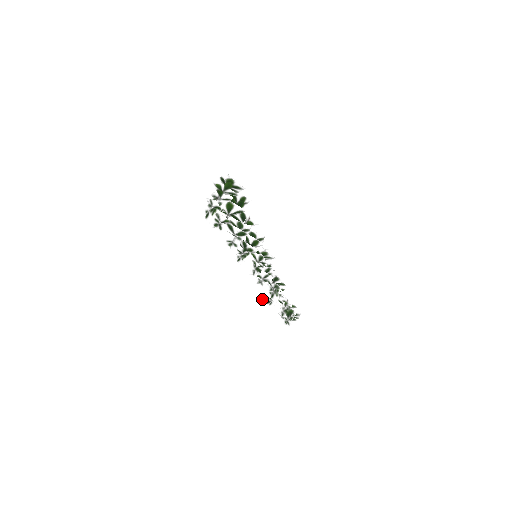
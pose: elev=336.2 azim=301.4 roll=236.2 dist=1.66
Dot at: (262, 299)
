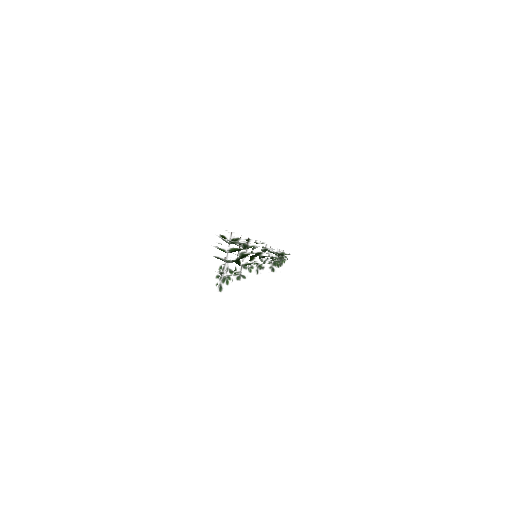
Dot at: occluded
